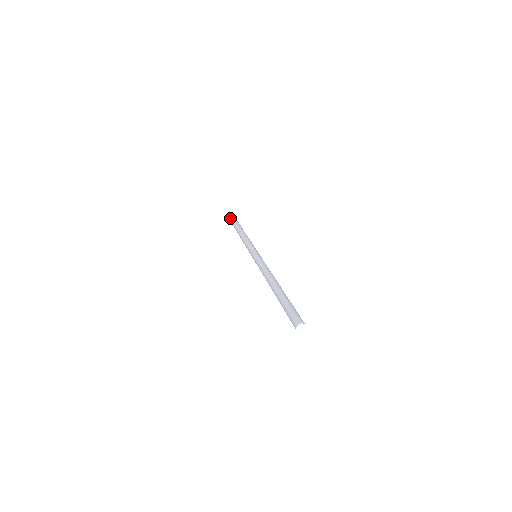
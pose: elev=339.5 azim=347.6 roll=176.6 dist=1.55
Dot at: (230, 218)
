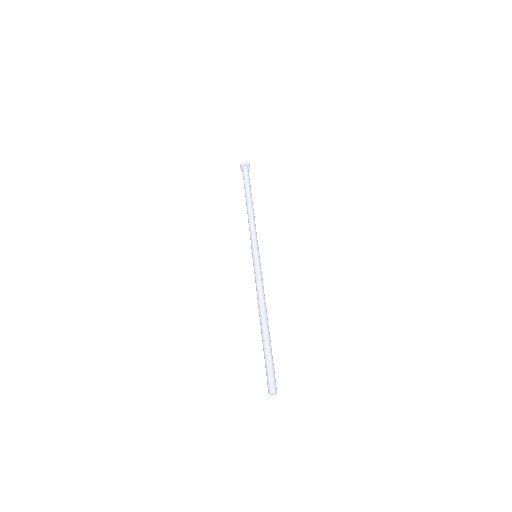
Dot at: (241, 168)
